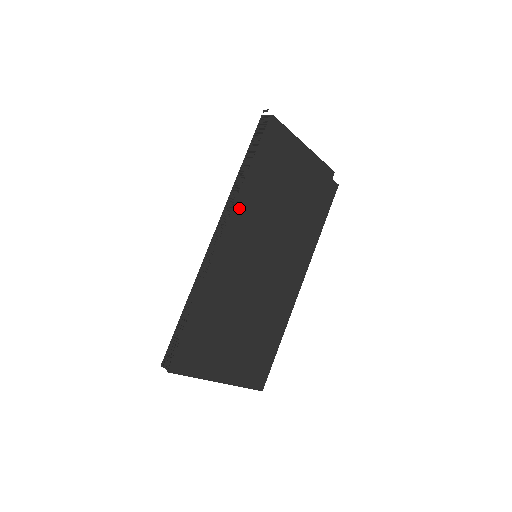
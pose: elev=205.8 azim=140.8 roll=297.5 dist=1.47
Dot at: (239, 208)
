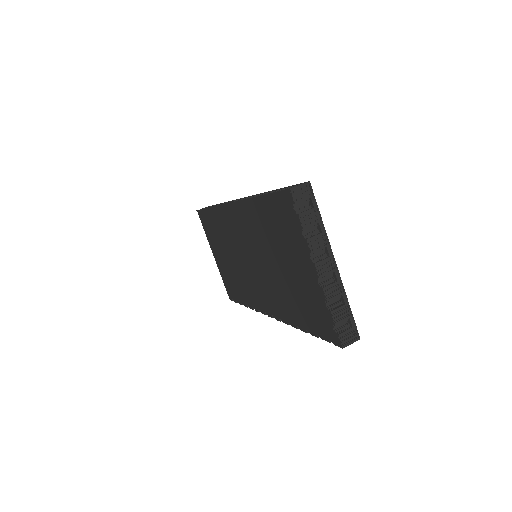
Dot at: occluded
